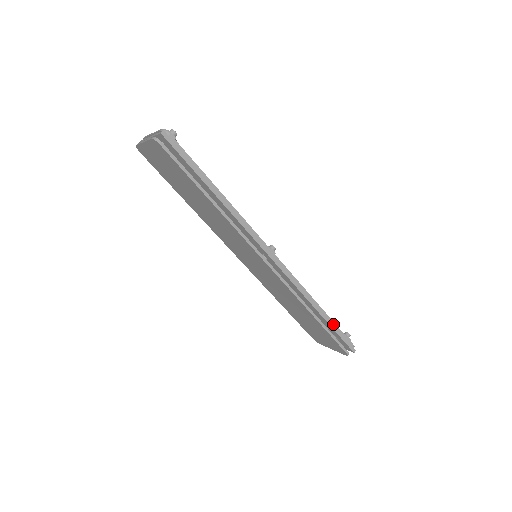
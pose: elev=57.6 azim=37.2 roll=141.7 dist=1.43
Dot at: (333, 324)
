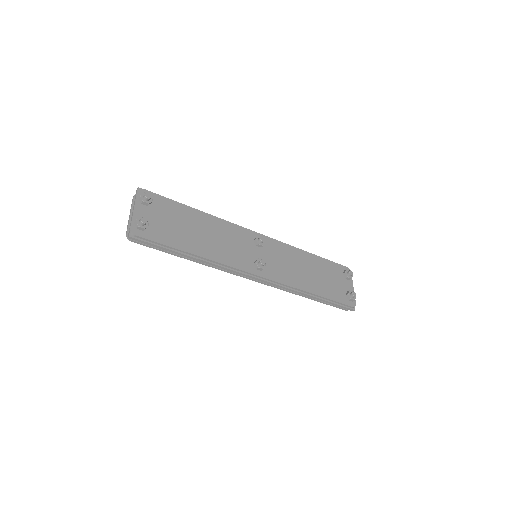
Dot at: (328, 300)
